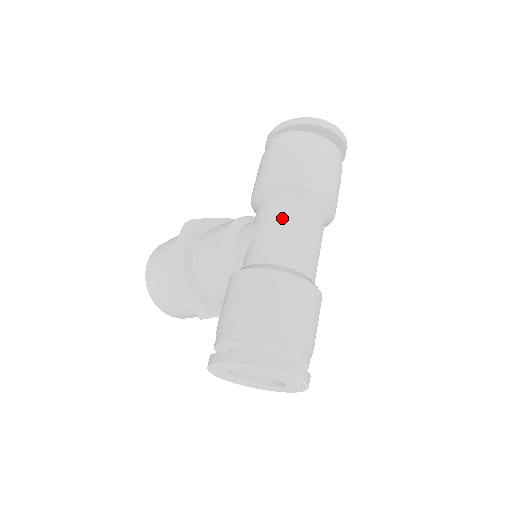
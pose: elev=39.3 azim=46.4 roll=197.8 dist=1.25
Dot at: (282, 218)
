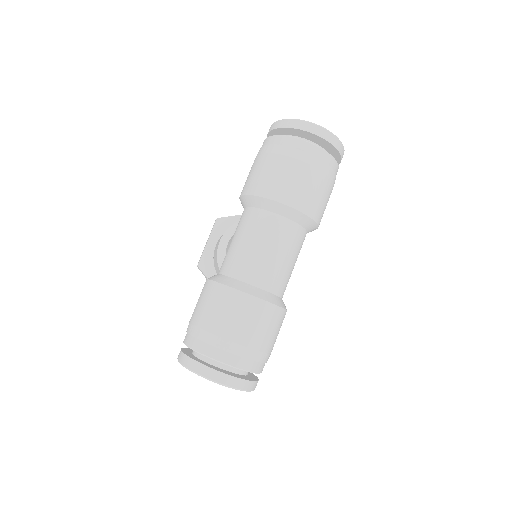
Dot at: (245, 230)
